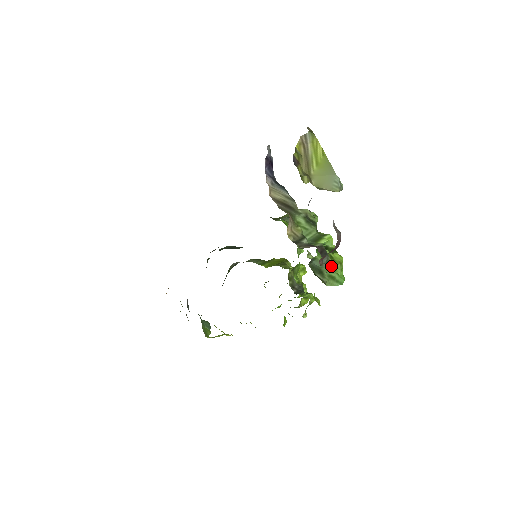
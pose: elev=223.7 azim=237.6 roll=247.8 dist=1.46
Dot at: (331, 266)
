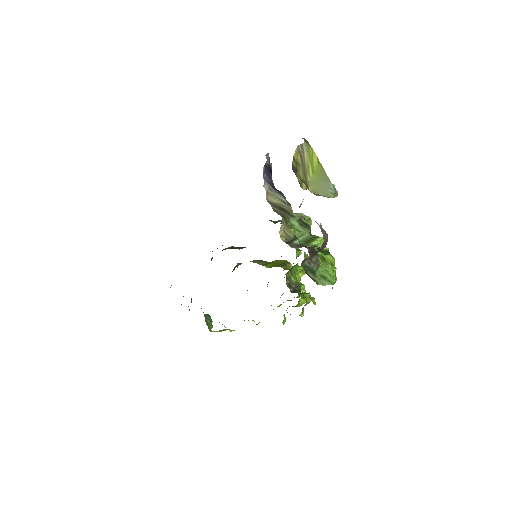
Dot at: (323, 266)
